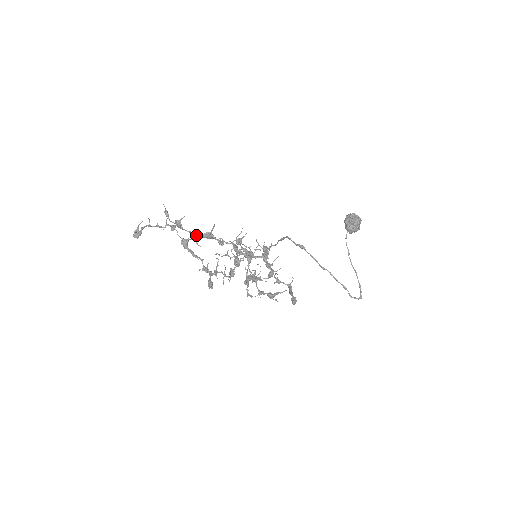
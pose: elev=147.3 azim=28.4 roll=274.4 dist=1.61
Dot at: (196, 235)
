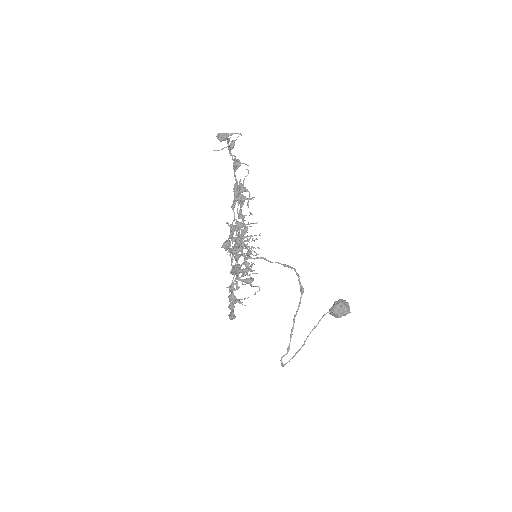
Dot at: occluded
